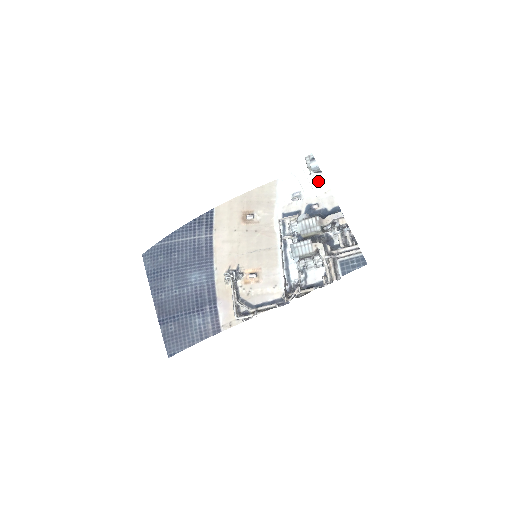
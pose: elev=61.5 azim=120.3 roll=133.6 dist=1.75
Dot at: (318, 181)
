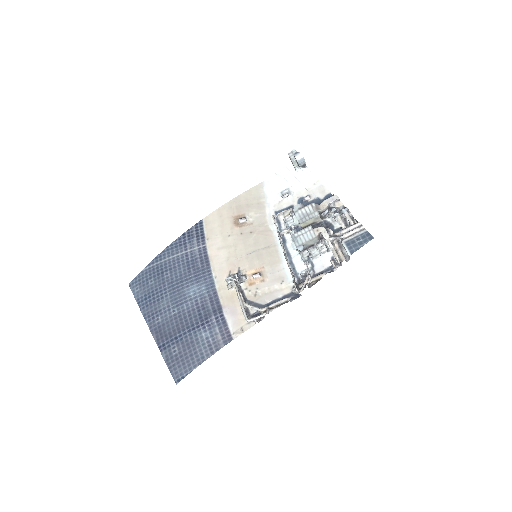
Dot at: (304, 175)
